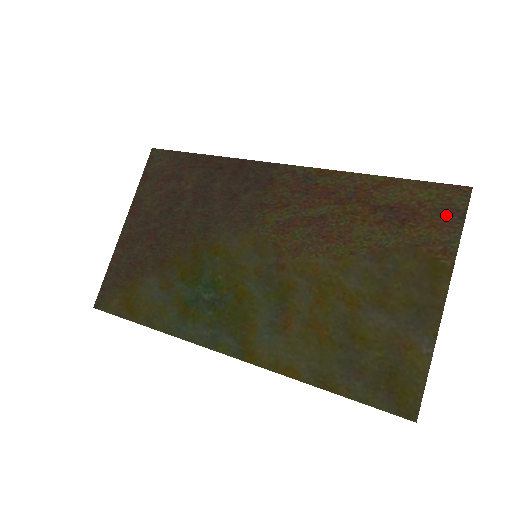
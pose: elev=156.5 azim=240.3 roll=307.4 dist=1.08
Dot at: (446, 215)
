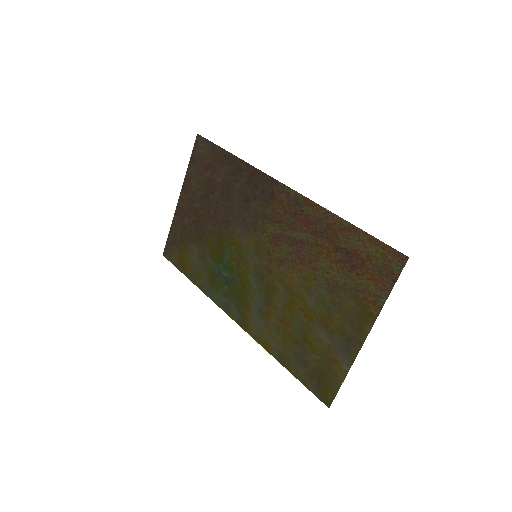
Dot at: (383, 274)
